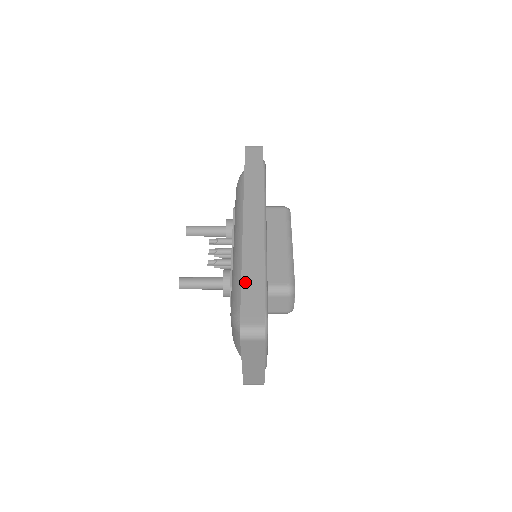
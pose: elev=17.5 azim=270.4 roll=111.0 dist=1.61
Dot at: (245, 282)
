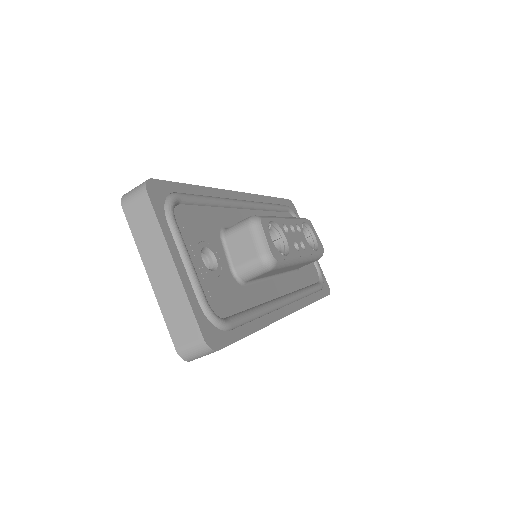
Dot at: occluded
